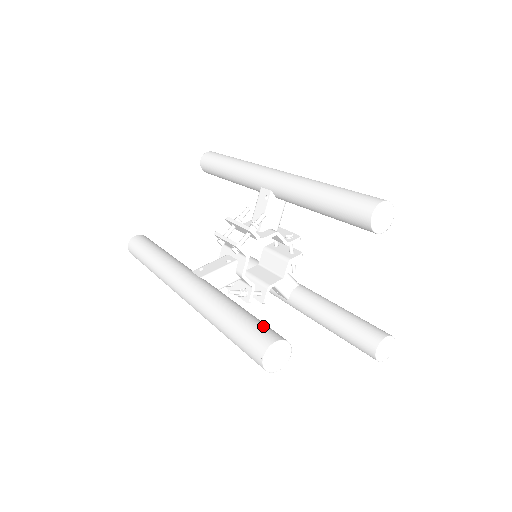
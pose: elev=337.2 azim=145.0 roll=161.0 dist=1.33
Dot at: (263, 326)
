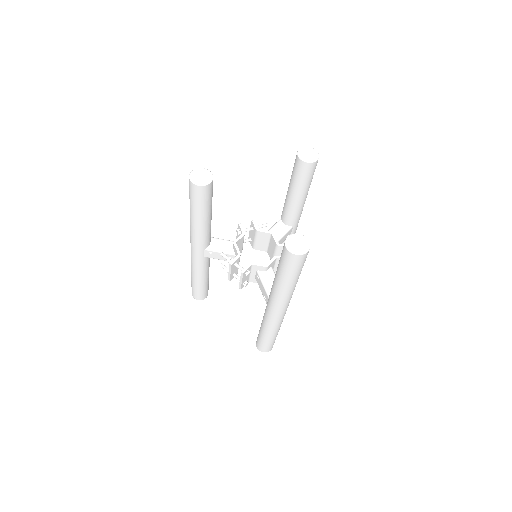
Dot at: occluded
